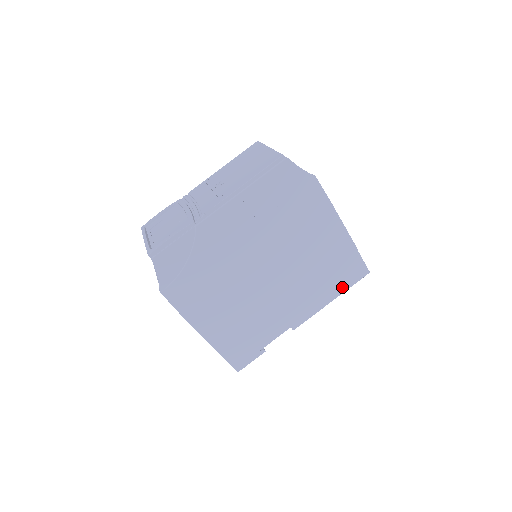
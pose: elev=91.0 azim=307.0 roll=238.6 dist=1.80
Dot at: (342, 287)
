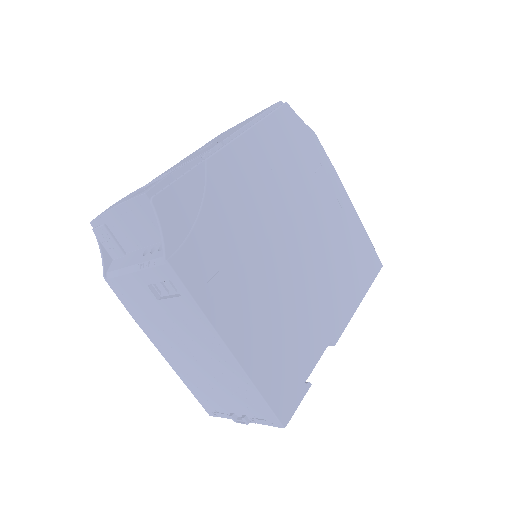
Dot at: (365, 282)
